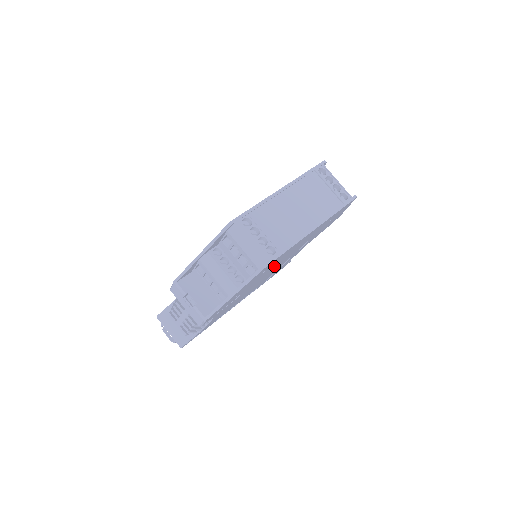
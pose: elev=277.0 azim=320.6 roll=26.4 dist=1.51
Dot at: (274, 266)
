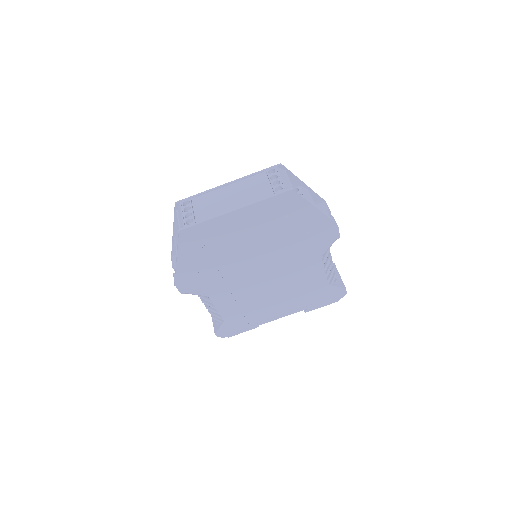
Dot at: (244, 256)
